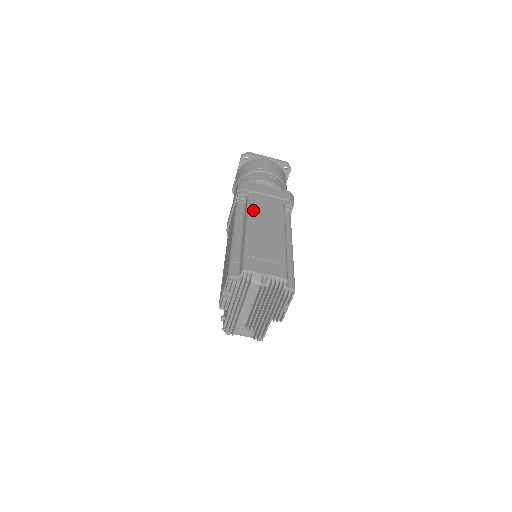
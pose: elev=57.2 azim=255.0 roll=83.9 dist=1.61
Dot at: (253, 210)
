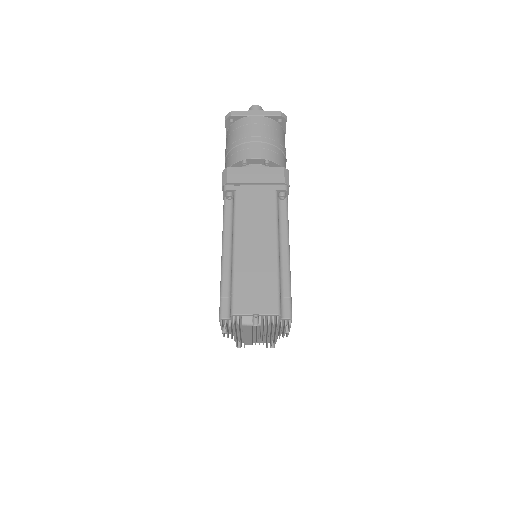
Dot at: (240, 216)
